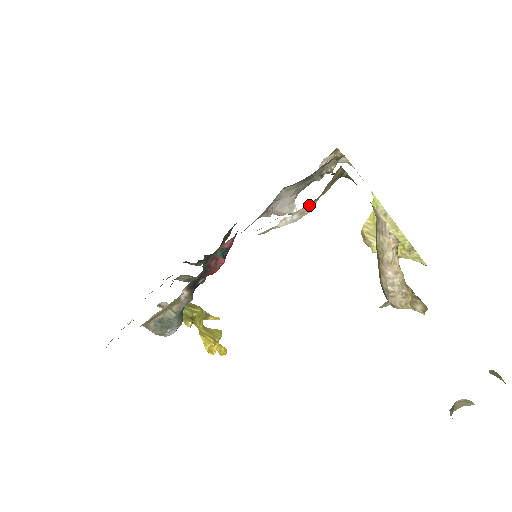
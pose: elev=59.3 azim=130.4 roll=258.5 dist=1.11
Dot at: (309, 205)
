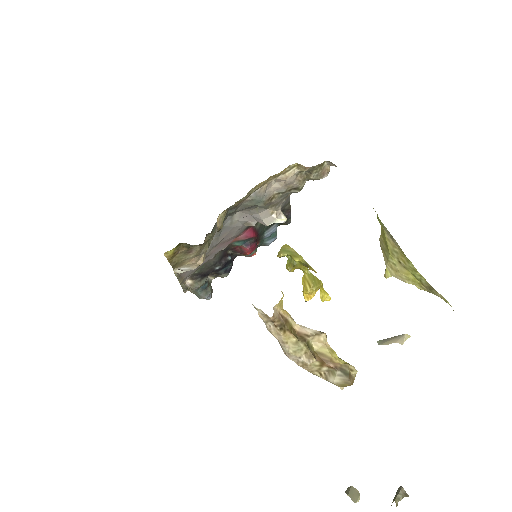
Dot at: (181, 266)
